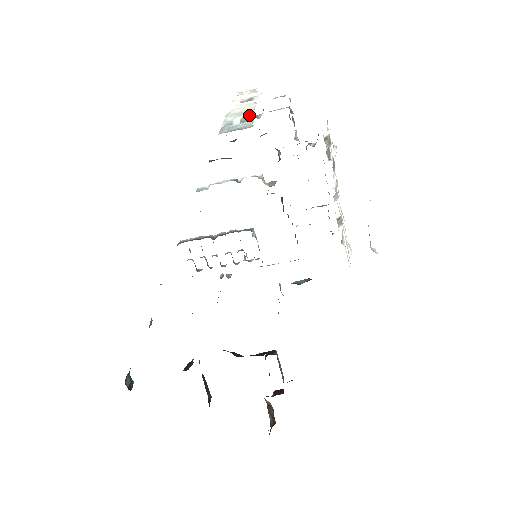
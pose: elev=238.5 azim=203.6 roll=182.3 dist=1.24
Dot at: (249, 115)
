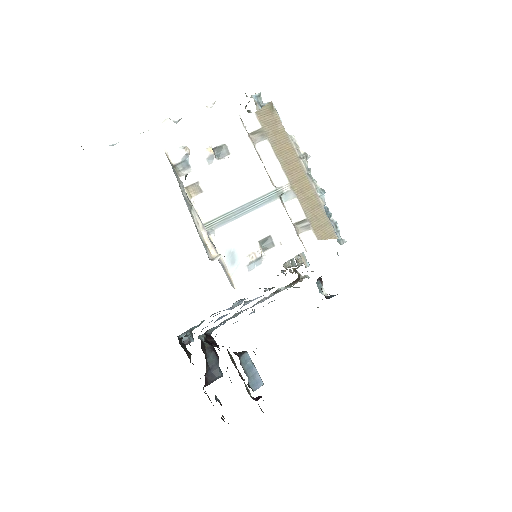
Dot at: occluded
